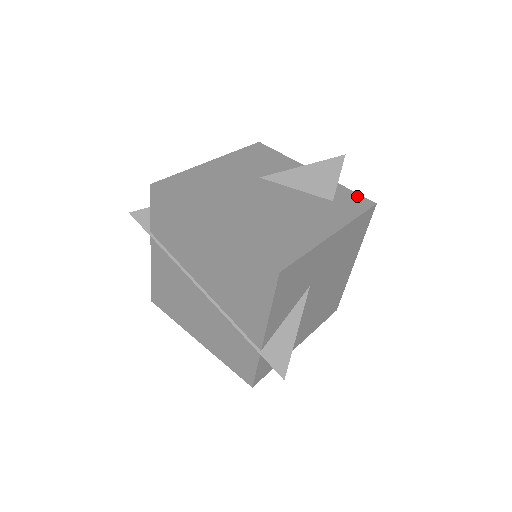
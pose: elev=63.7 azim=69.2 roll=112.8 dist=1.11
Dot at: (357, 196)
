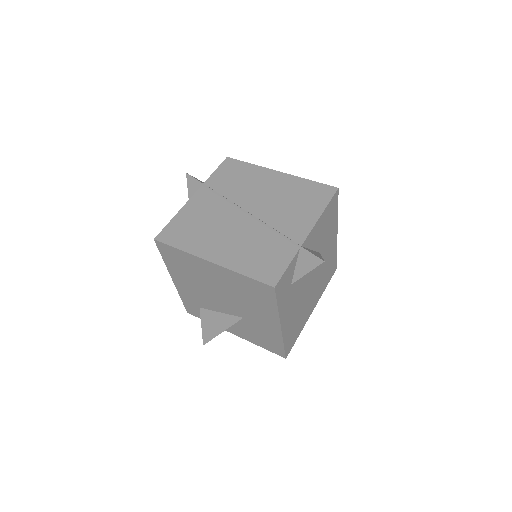
Dot at: occluded
